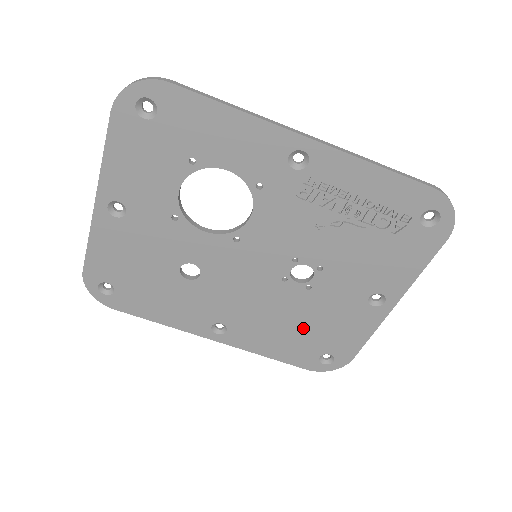
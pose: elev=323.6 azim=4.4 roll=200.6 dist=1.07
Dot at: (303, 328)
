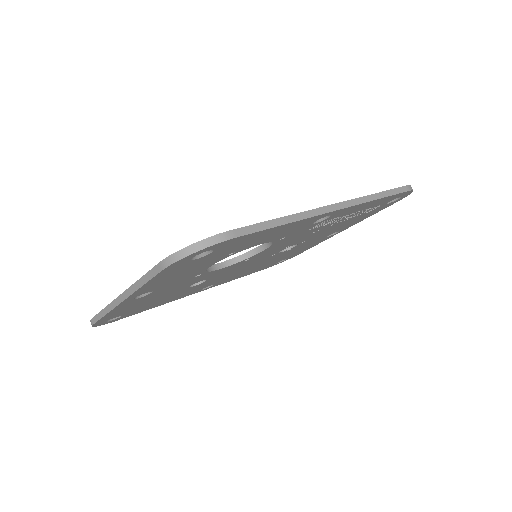
Dot at: (273, 261)
